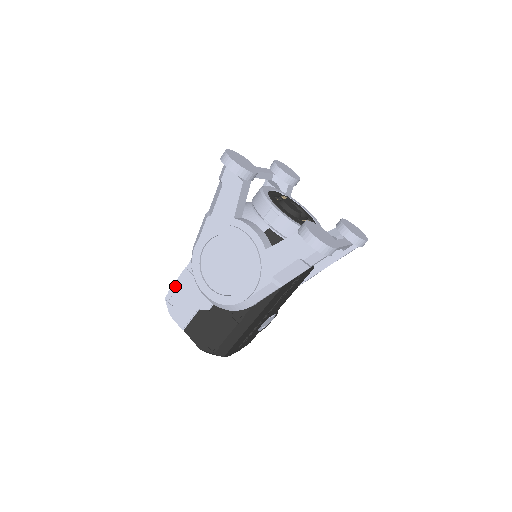
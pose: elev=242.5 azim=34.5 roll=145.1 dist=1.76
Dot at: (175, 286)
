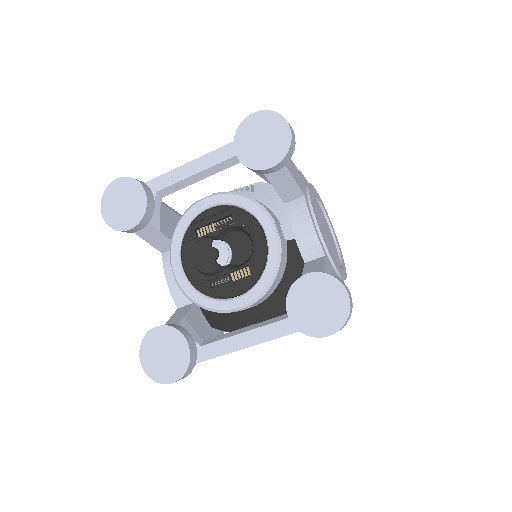
Dot at: occluded
